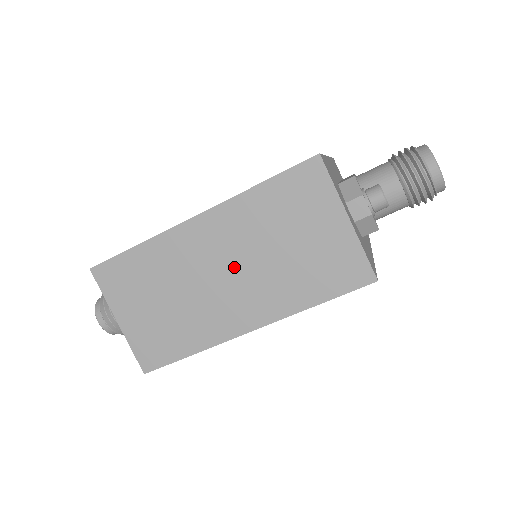
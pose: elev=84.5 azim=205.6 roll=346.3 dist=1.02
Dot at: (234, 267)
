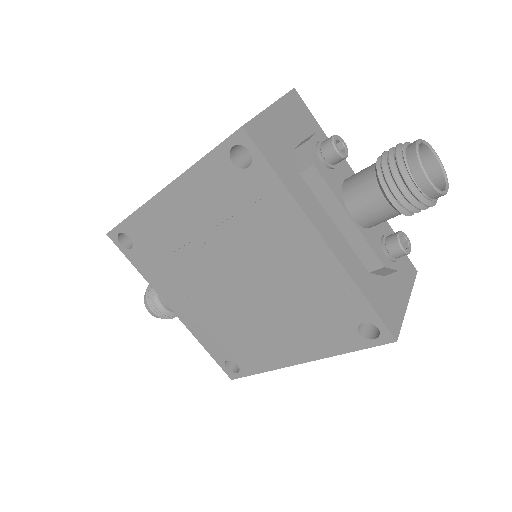
Dot at: occluded
